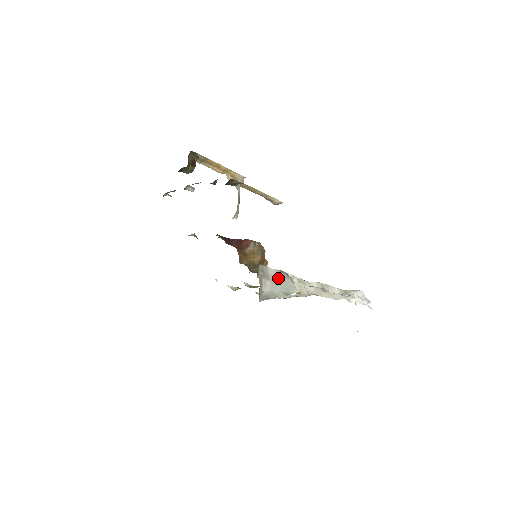
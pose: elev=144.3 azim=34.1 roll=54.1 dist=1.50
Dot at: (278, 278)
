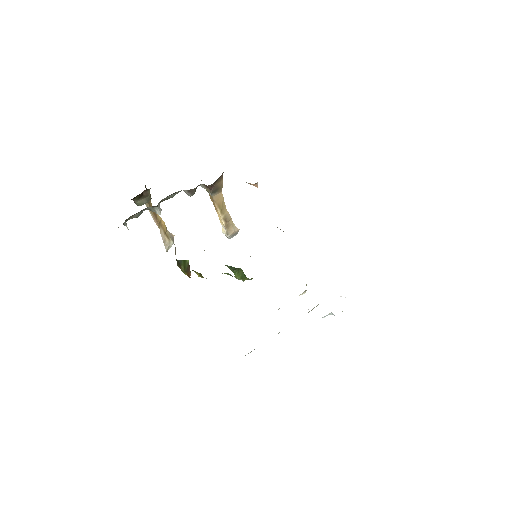
Dot at: occluded
